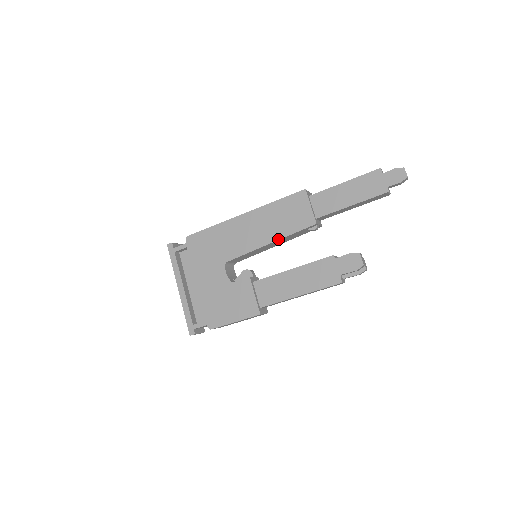
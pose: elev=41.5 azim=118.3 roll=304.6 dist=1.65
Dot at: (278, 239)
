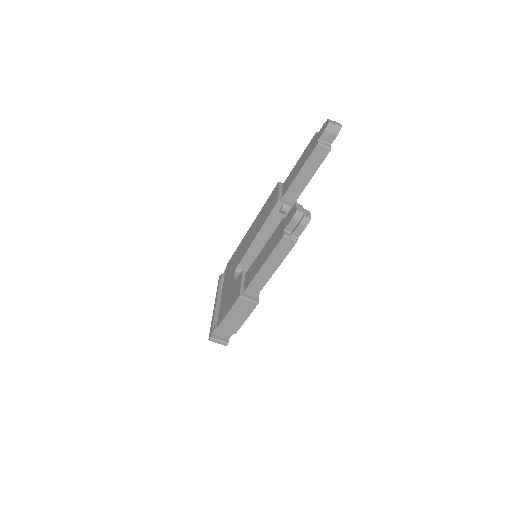
Dot at: (260, 229)
